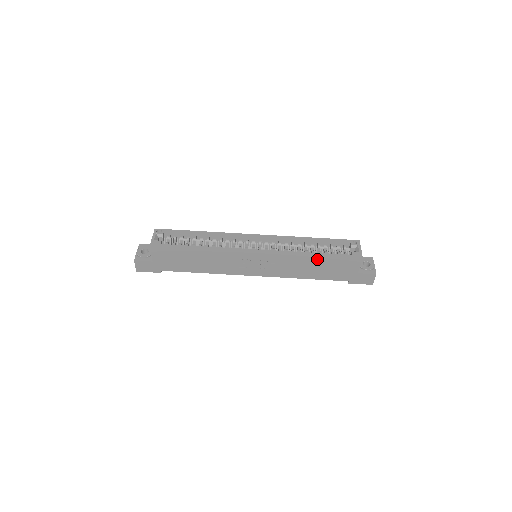
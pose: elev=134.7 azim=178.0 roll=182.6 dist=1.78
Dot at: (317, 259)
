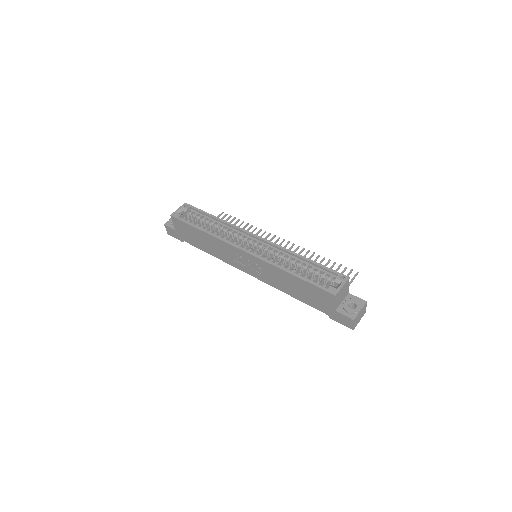
Dot at: (295, 279)
